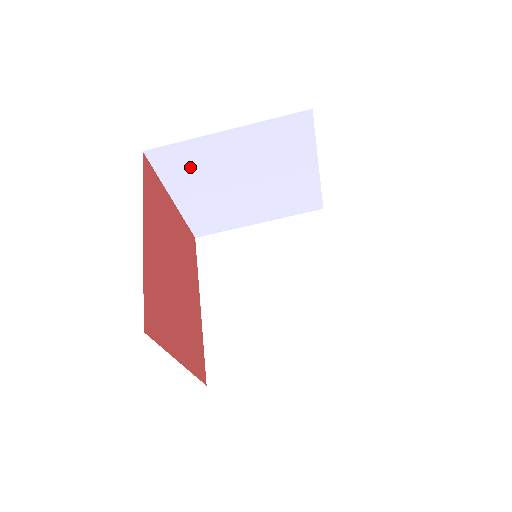
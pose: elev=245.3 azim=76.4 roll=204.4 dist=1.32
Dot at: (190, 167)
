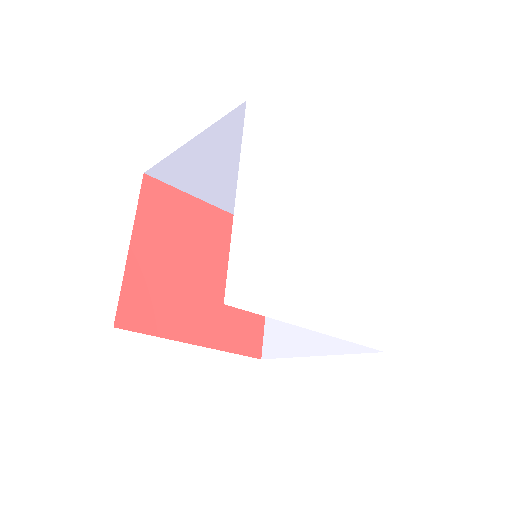
Dot at: occluded
